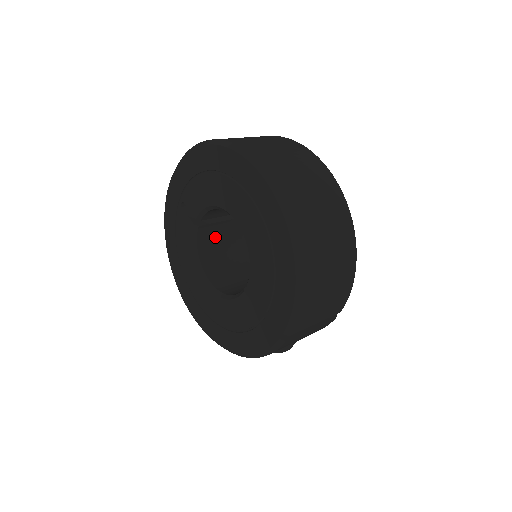
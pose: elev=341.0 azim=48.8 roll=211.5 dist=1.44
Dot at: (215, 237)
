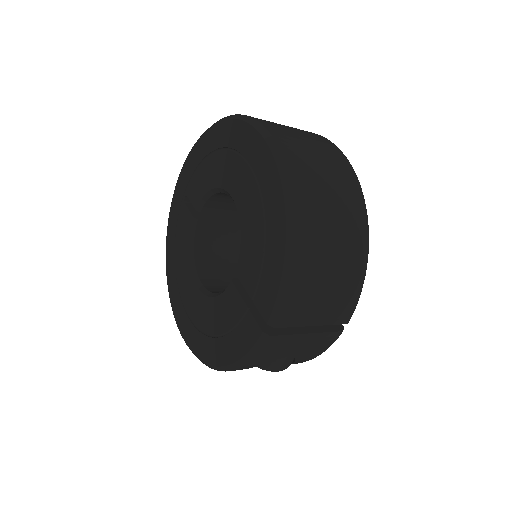
Dot at: (216, 239)
